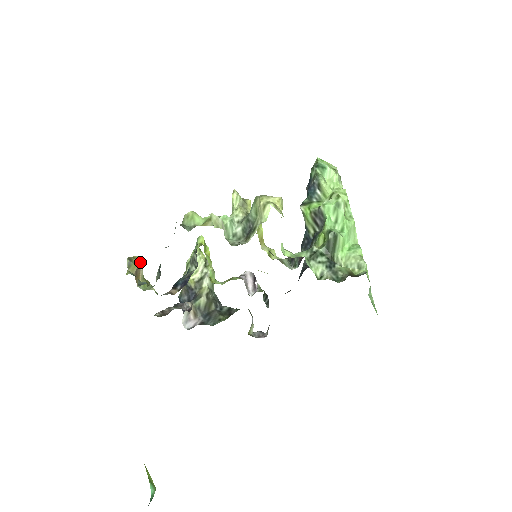
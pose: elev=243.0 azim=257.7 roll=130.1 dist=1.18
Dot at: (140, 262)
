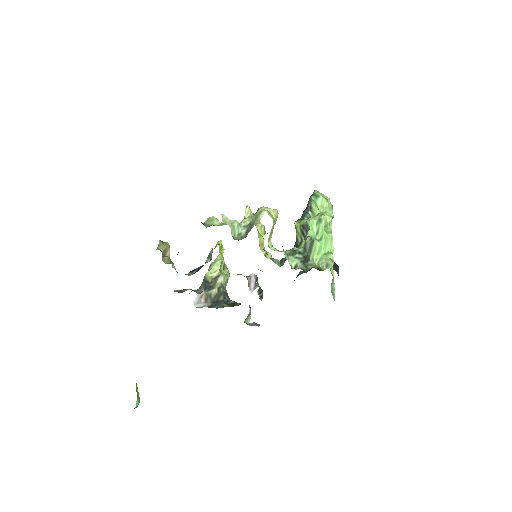
Dot at: (169, 247)
